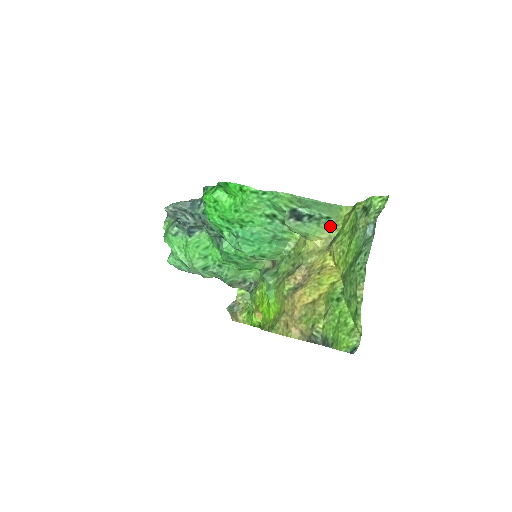
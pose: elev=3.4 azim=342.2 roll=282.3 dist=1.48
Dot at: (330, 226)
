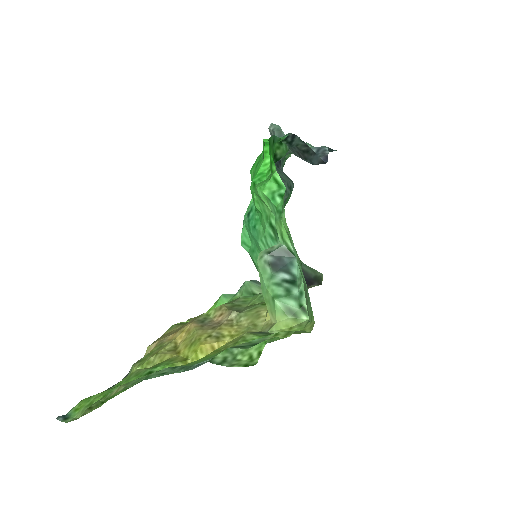
Dot at: (287, 318)
